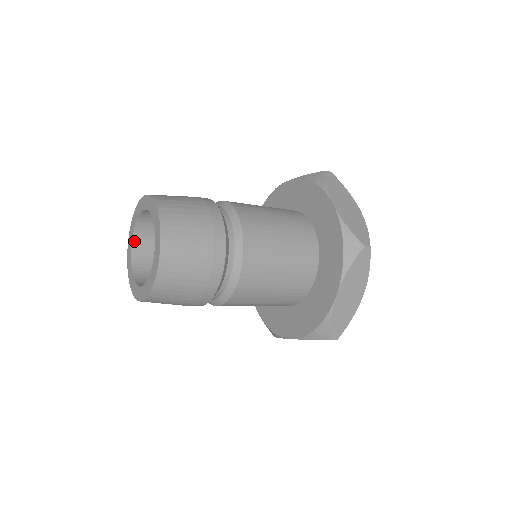
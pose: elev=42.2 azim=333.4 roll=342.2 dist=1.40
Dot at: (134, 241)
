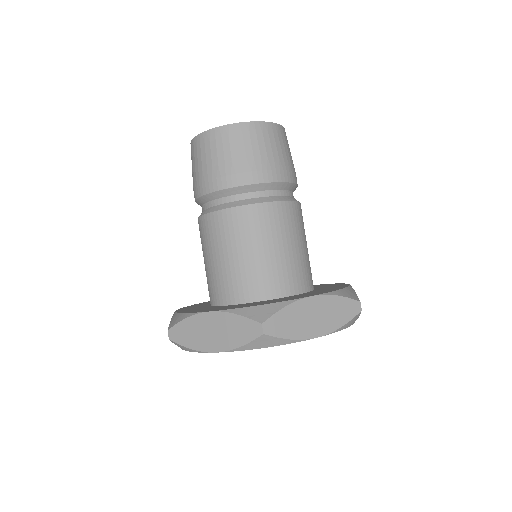
Dot at: occluded
